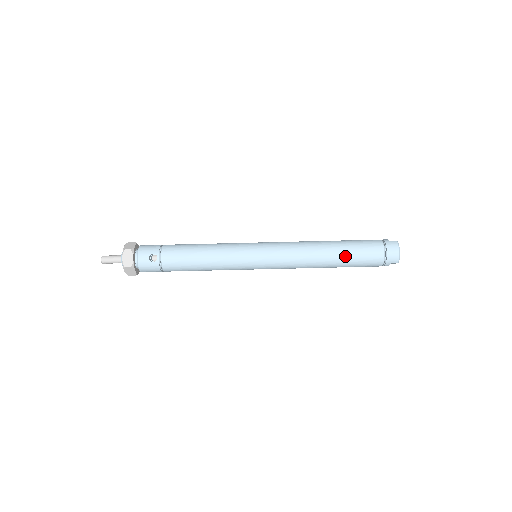
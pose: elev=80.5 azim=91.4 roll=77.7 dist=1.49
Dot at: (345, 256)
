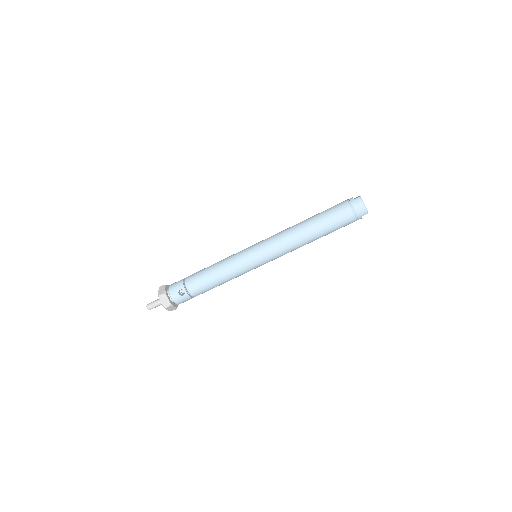
Dot at: (323, 228)
